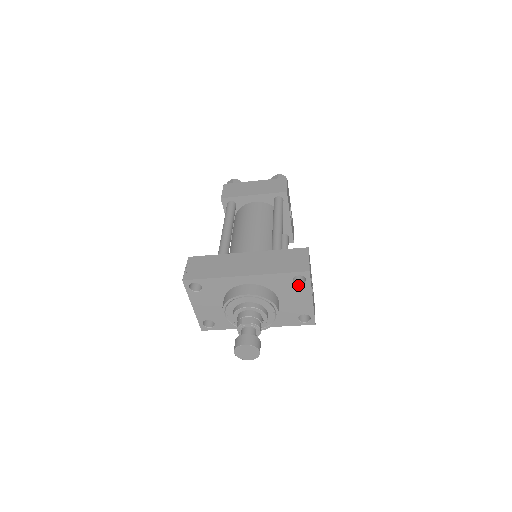
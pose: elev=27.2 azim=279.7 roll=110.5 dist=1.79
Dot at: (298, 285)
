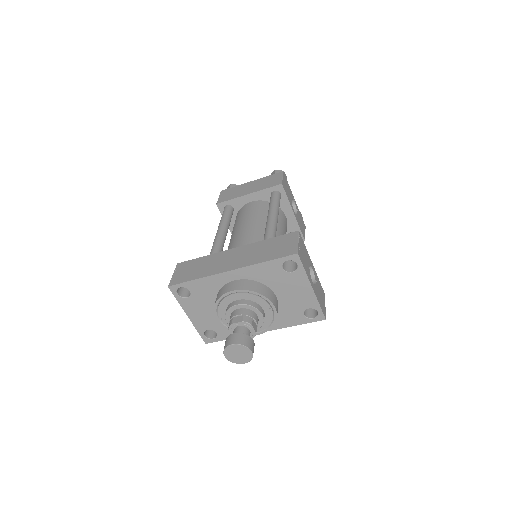
Dot at: (290, 273)
